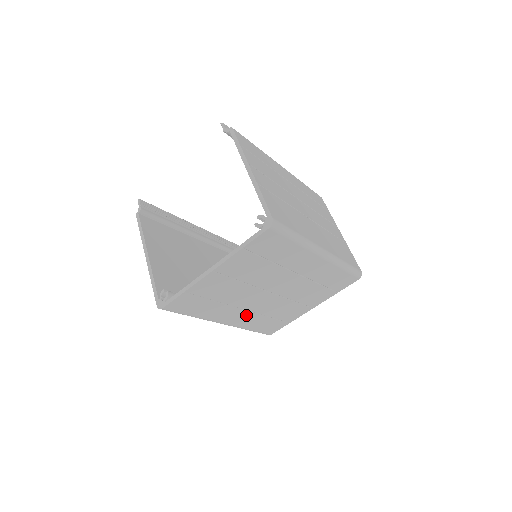
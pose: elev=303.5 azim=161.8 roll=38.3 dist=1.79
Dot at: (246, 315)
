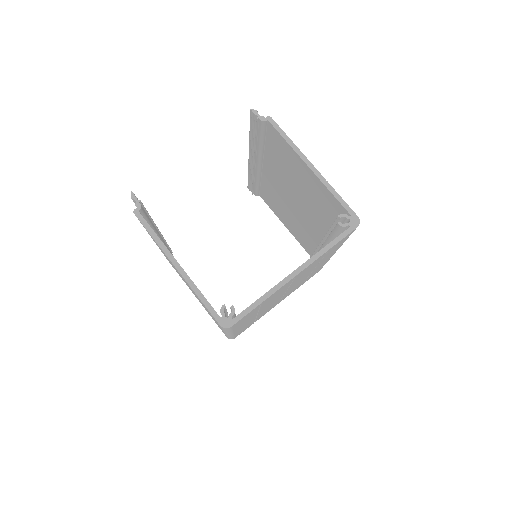
Dot at: occluded
